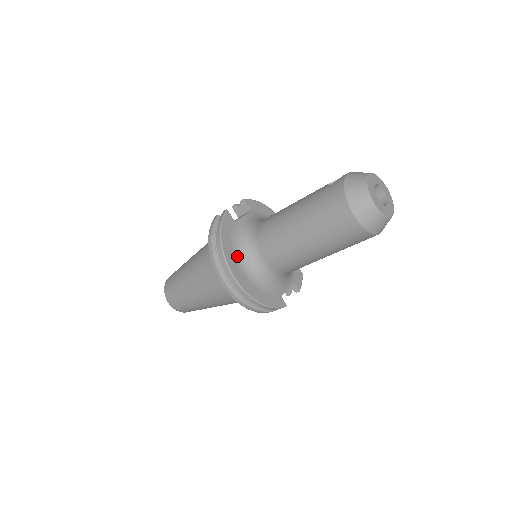
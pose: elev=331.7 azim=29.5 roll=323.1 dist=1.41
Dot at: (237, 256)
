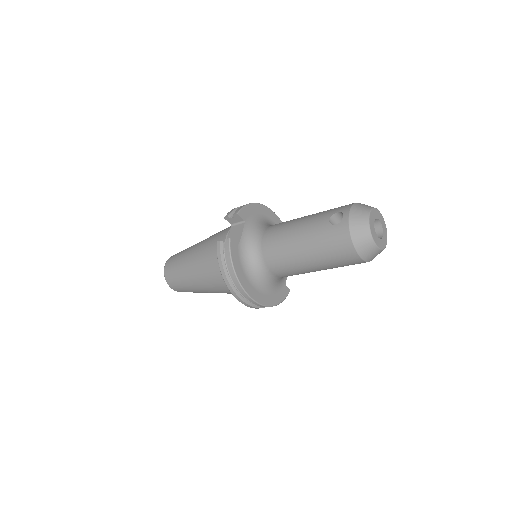
Dot at: (250, 279)
